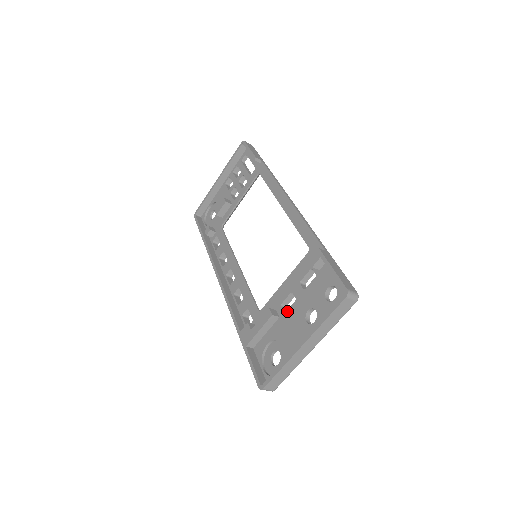
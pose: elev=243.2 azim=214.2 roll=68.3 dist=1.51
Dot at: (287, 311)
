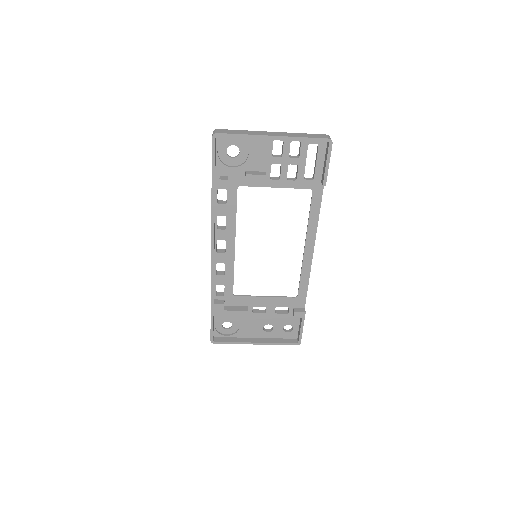
Dot at: (255, 314)
